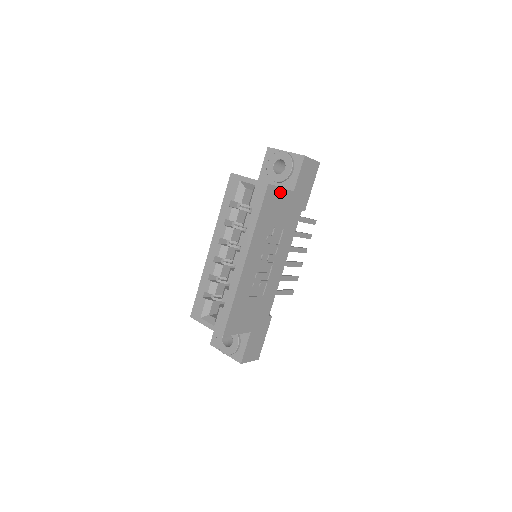
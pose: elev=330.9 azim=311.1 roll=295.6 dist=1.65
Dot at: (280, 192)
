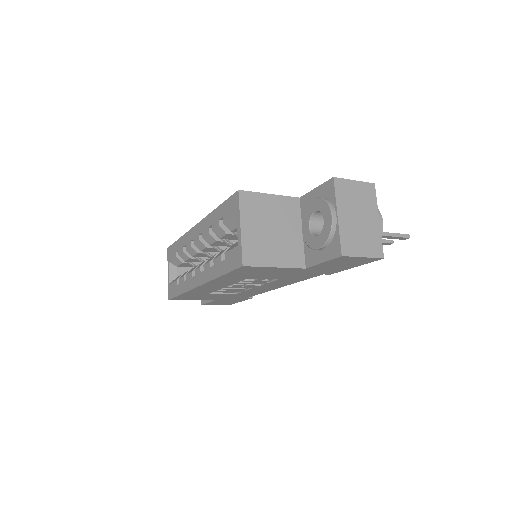
Dot at: (272, 268)
